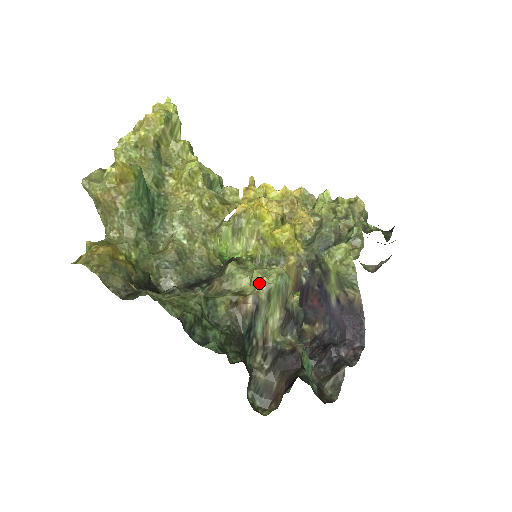
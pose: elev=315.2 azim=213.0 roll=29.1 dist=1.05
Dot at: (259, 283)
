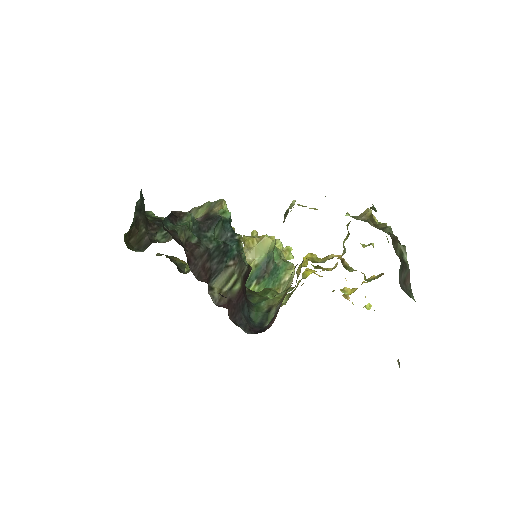
Dot at: occluded
